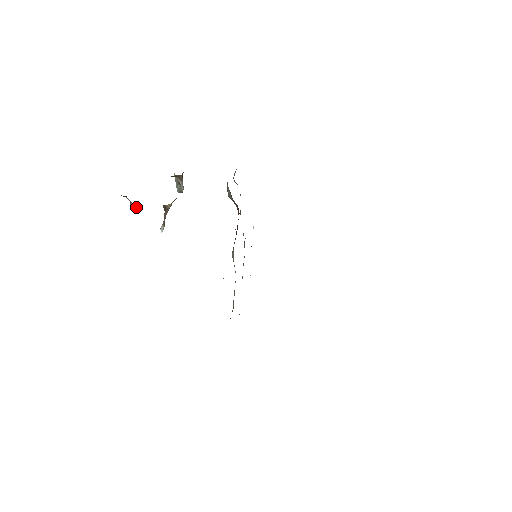
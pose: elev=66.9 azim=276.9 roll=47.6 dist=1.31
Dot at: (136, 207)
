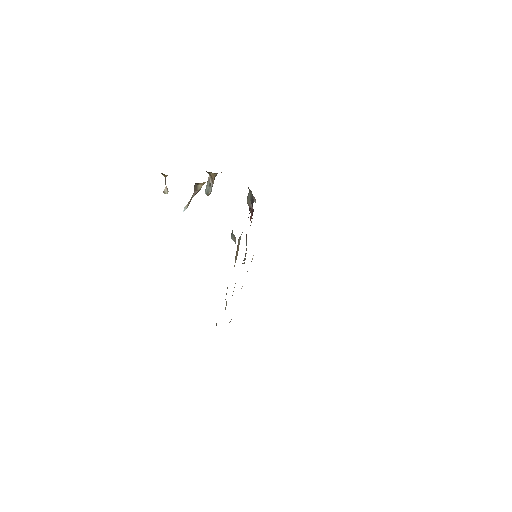
Dot at: occluded
